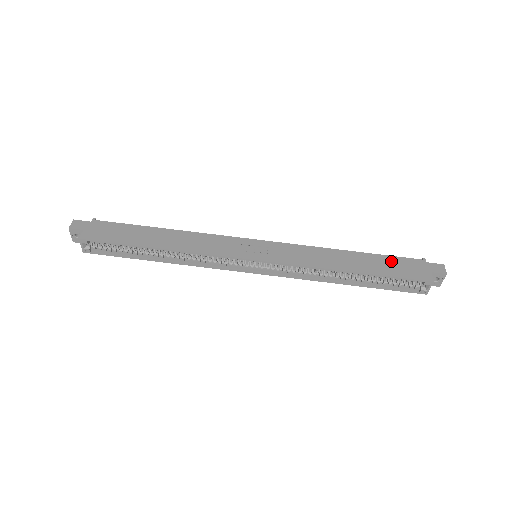
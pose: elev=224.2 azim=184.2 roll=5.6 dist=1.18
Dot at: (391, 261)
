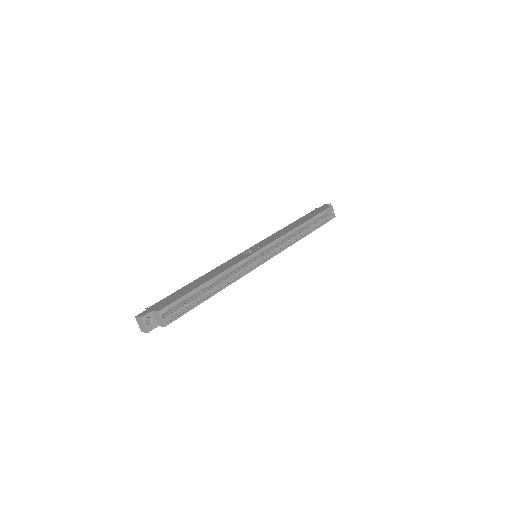
Dot at: (308, 215)
